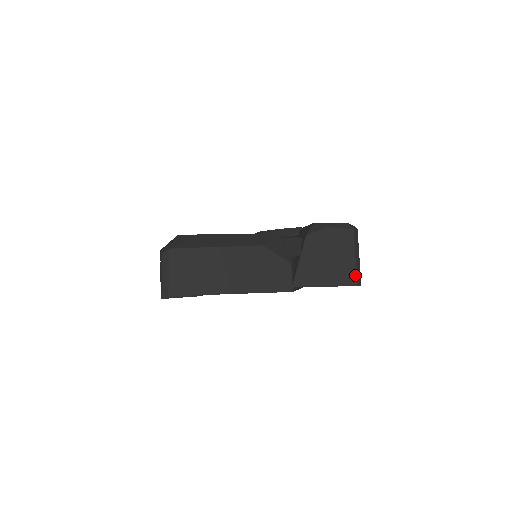
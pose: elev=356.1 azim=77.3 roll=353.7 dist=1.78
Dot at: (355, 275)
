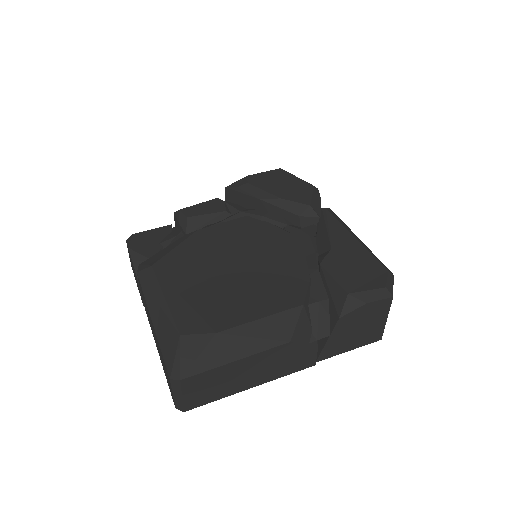
Dot at: (382, 333)
